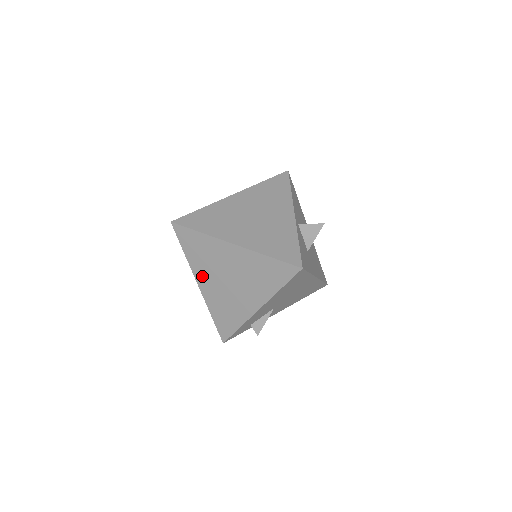
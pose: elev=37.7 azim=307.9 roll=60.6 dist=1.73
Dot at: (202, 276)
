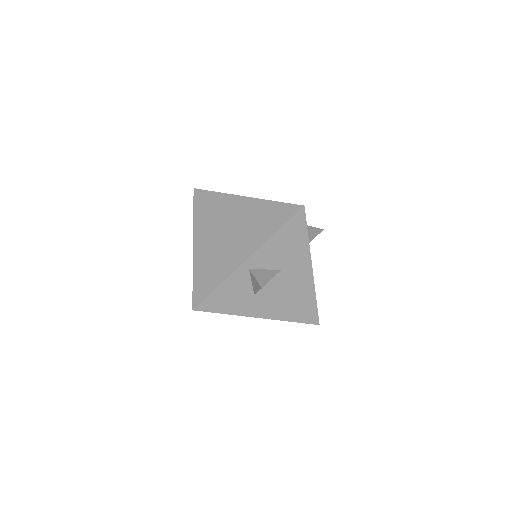
Dot at: occluded
